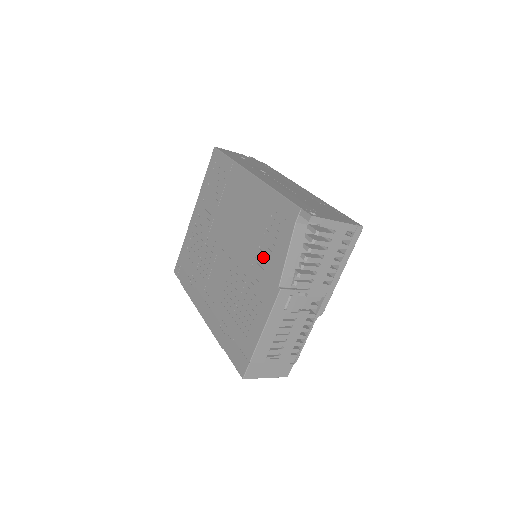
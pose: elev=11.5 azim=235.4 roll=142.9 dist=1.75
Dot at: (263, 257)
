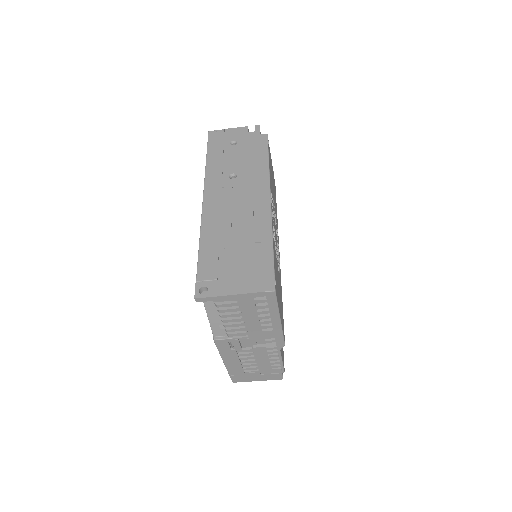
Dot at: occluded
